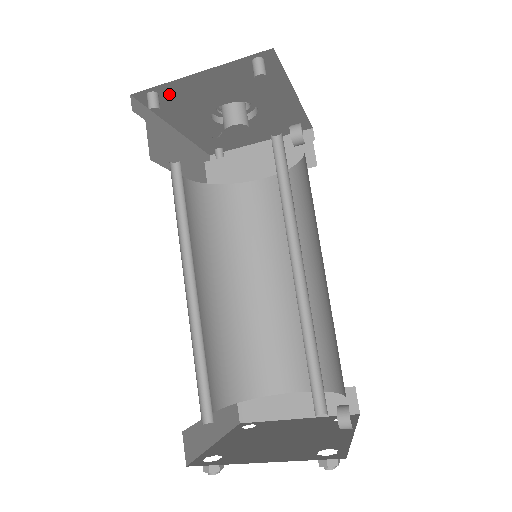
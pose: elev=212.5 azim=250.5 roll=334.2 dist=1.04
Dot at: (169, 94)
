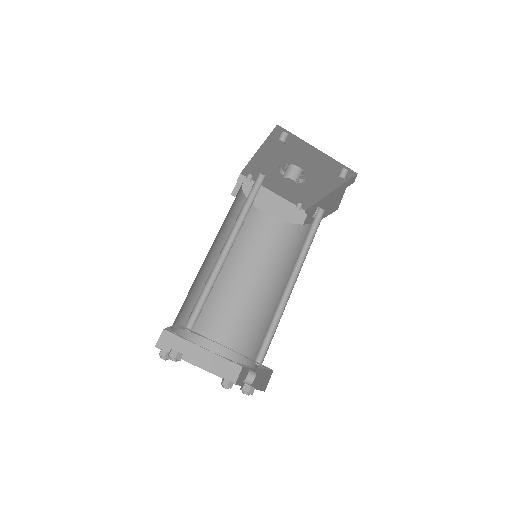
Dot at: (290, 141)
